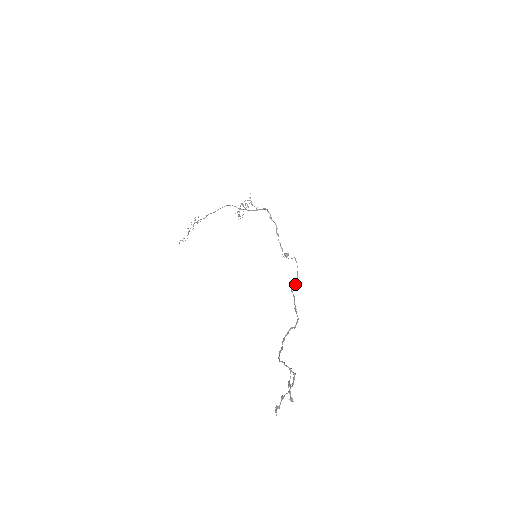
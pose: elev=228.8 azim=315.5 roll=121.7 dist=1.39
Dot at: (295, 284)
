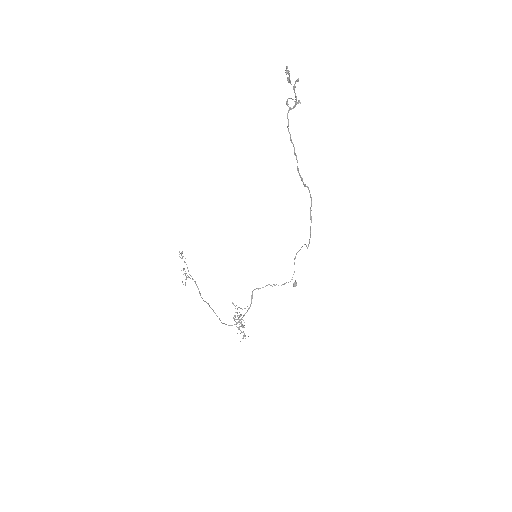
Dot at: (307, 247)
